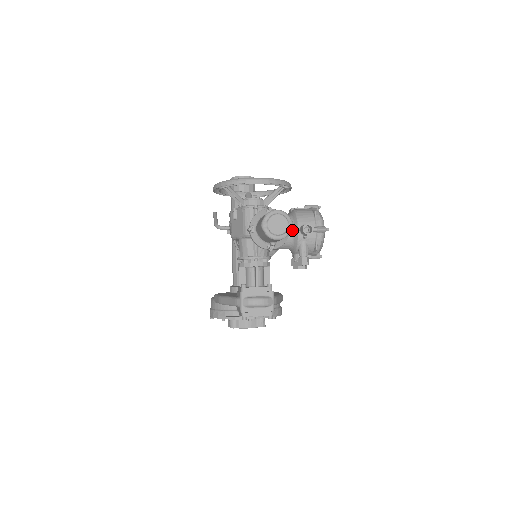
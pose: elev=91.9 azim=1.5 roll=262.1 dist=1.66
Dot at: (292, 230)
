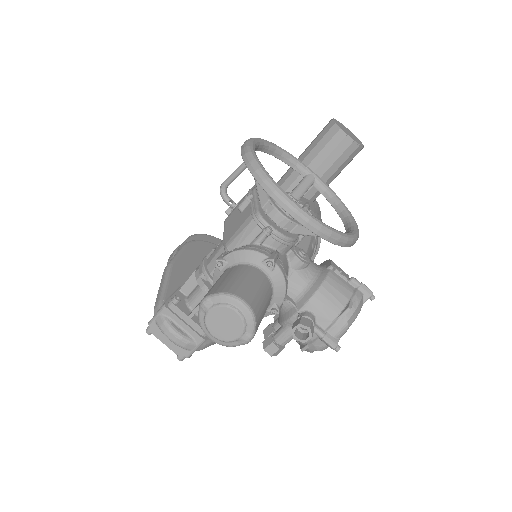
Dot at: (291, 302)
